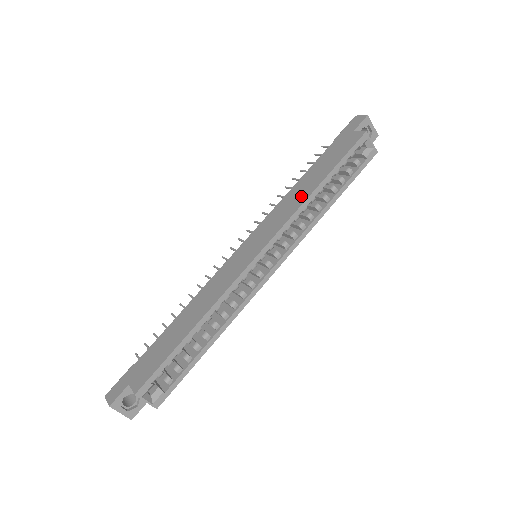
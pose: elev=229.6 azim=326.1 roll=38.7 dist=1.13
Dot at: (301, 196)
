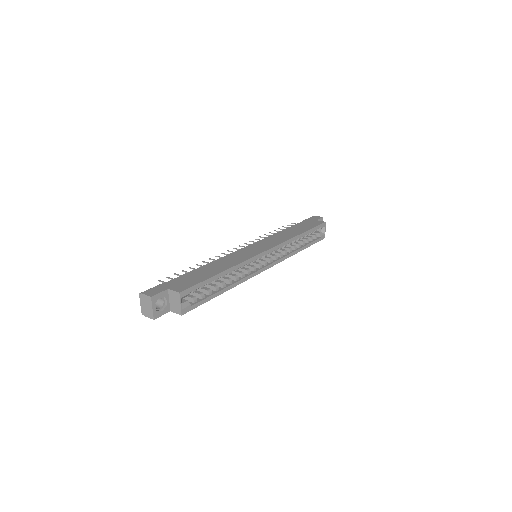
Dot at: (289, 235)
